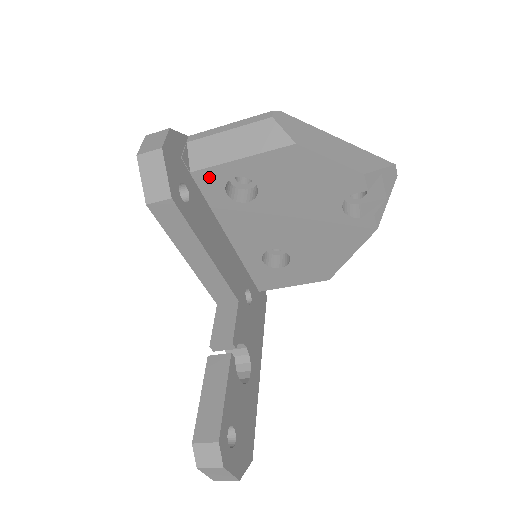
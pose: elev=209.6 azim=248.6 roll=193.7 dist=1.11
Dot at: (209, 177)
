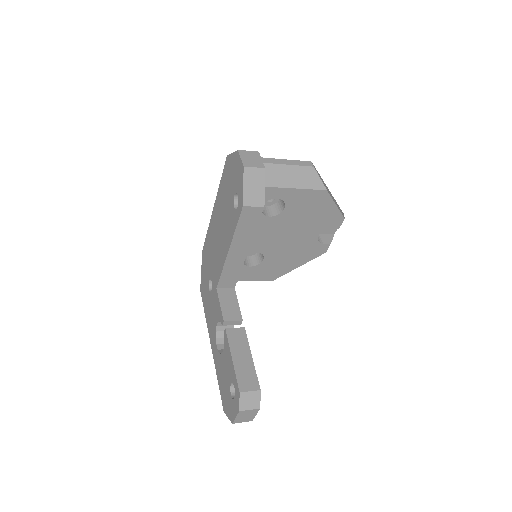
Dot at: occluded
